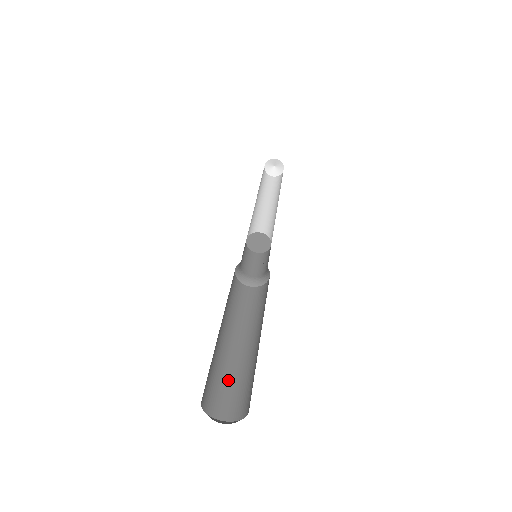
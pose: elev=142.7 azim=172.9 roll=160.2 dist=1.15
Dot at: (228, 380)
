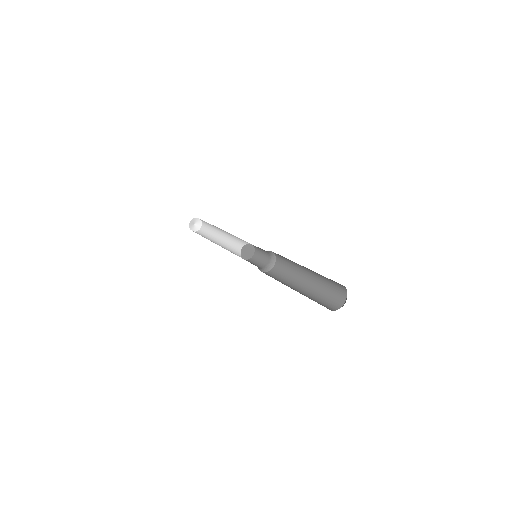
Dot at: (323, 296)
